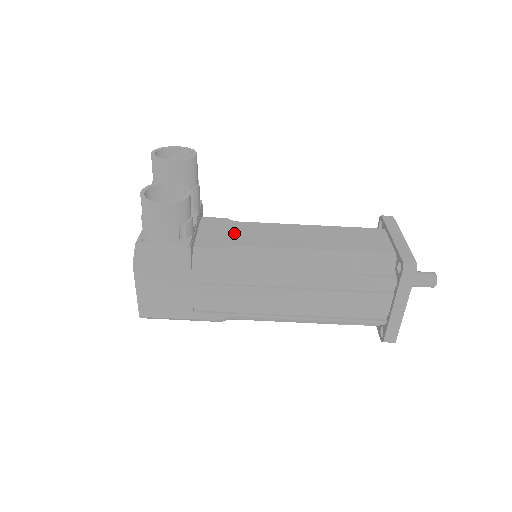
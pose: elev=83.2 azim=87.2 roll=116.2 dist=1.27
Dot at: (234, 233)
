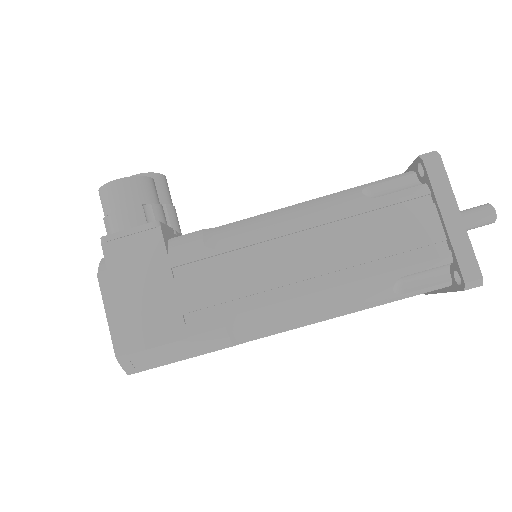
Dot at: occluded
